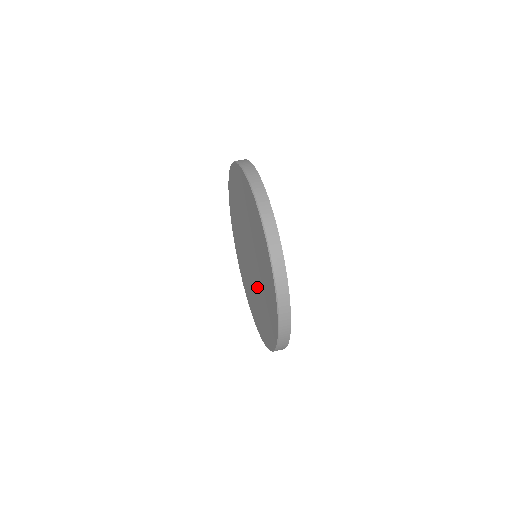
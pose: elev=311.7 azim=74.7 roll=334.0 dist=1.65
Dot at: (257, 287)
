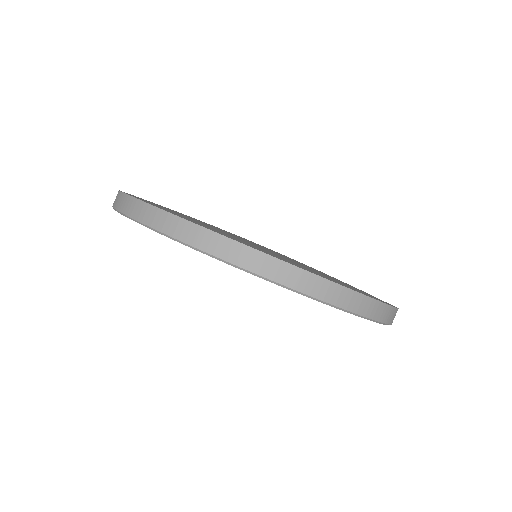
Dot at: occluded
